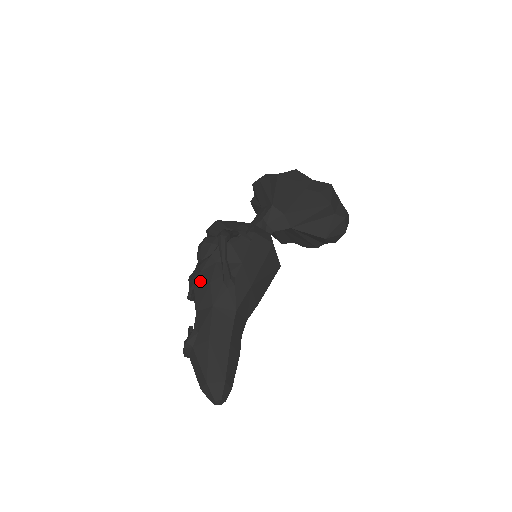
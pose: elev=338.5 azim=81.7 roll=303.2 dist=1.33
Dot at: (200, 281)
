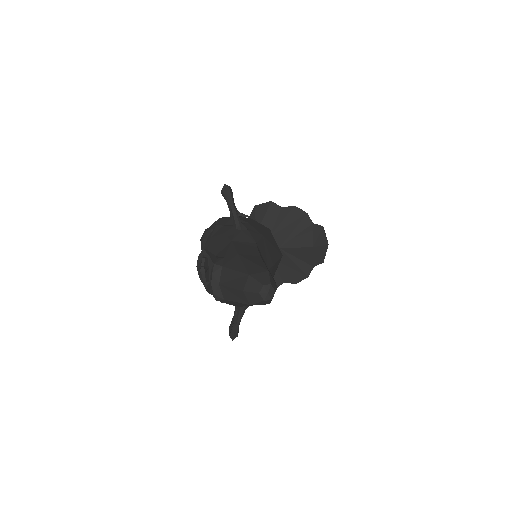
Dot at: (212, 241)
